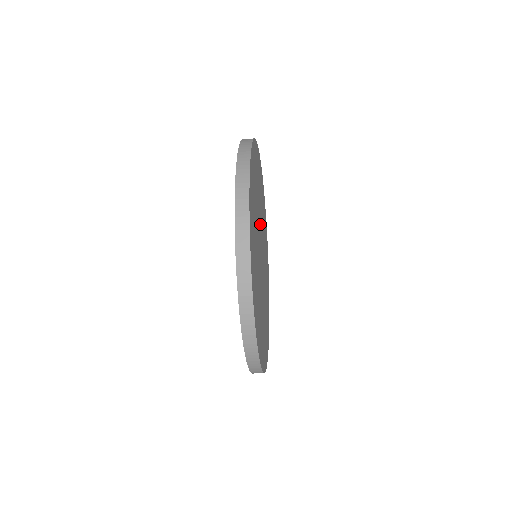
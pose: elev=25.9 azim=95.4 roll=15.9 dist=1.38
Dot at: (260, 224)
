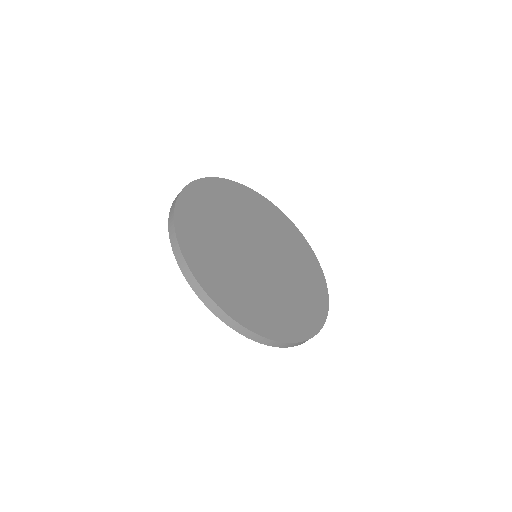
Dot at: (245, 231)
